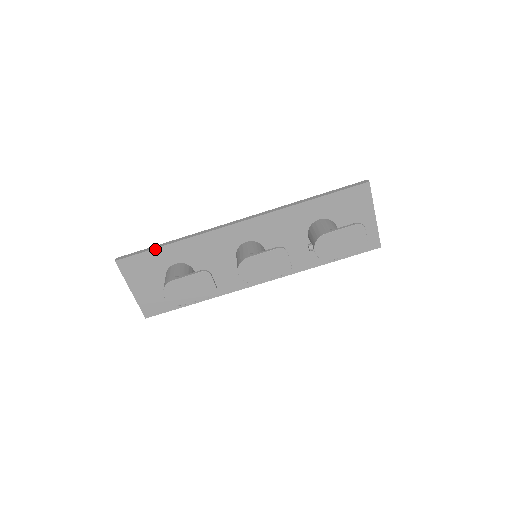
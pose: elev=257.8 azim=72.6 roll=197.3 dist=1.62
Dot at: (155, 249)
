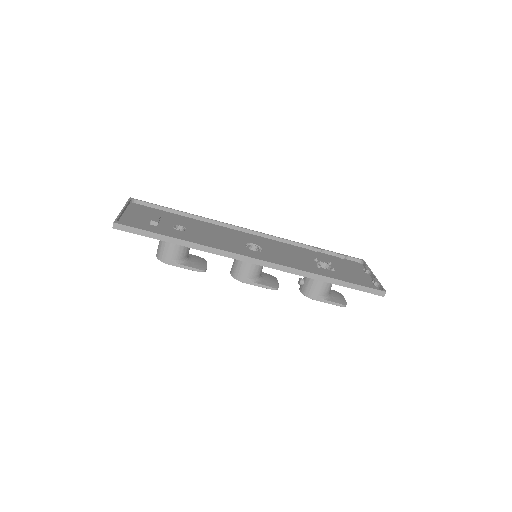
Dot at: (161, 240)
